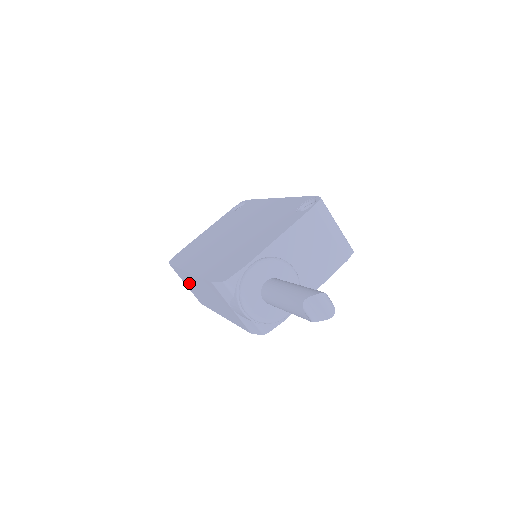
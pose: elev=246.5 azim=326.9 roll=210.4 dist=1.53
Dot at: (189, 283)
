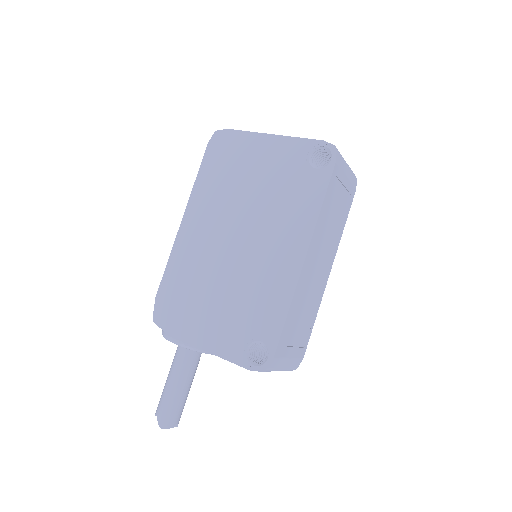
Dot at: occluded
